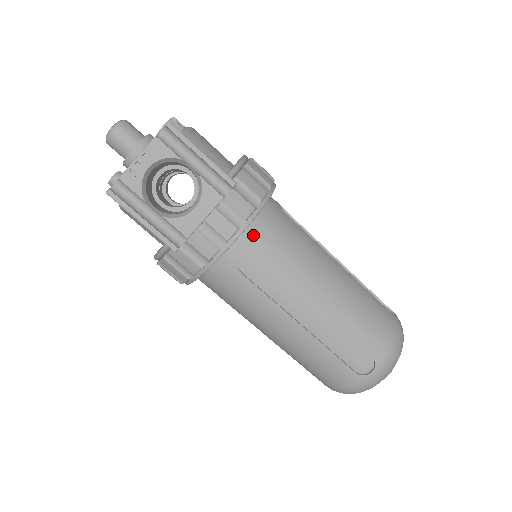
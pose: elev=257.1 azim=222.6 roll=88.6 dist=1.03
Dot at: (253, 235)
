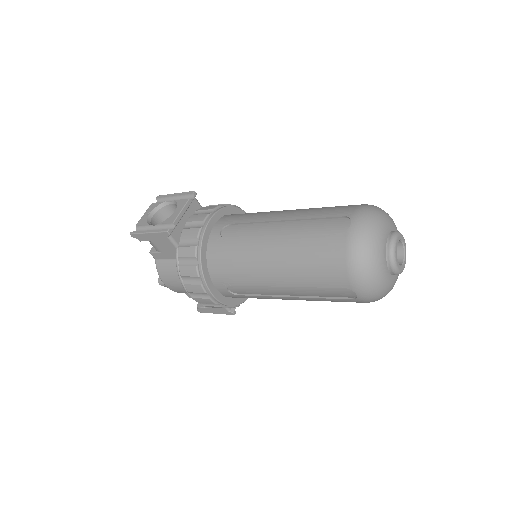
Dot at: (226, 219)
